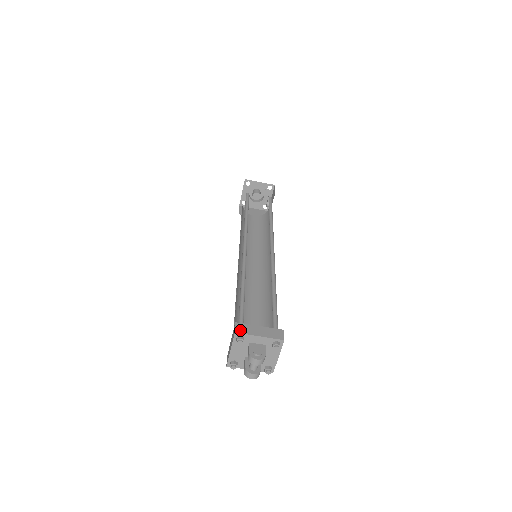
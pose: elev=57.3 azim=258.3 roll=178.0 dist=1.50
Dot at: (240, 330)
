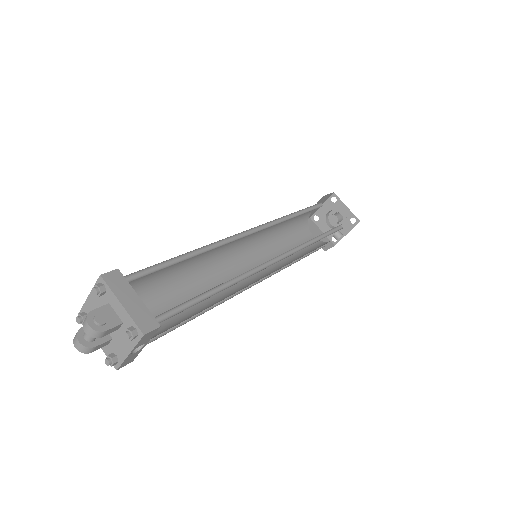
Dot at: (110, 278)
